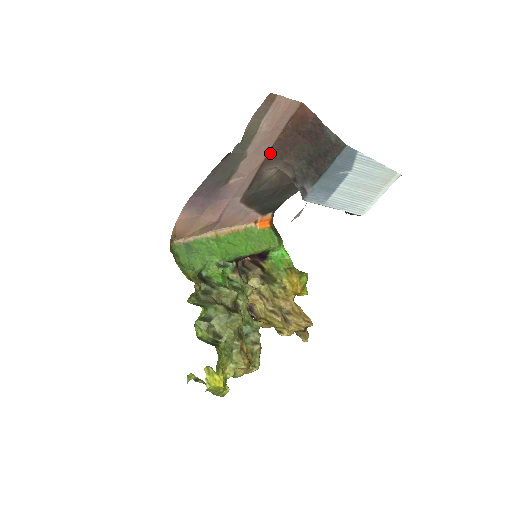
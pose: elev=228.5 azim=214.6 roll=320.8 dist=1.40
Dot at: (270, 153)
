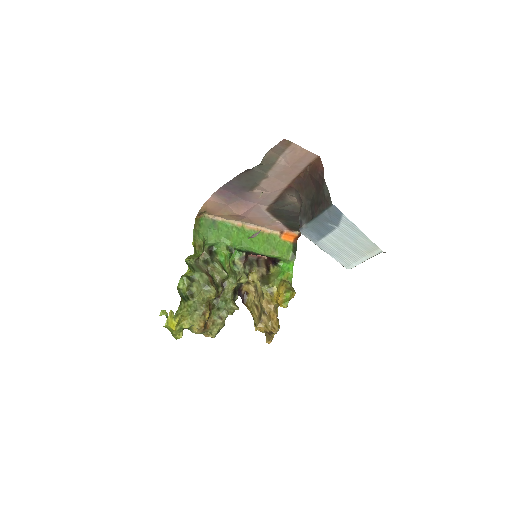
Dot at: (292, 183)
